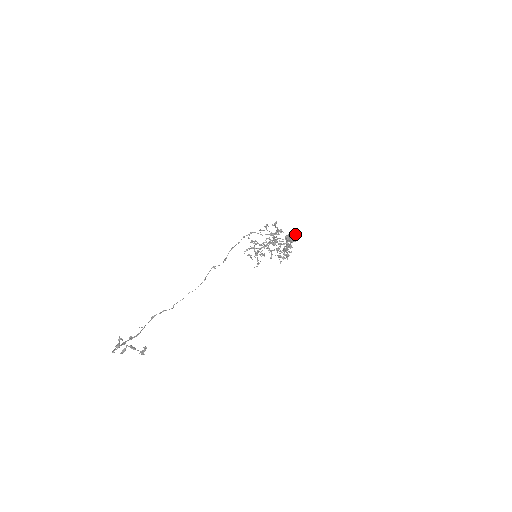
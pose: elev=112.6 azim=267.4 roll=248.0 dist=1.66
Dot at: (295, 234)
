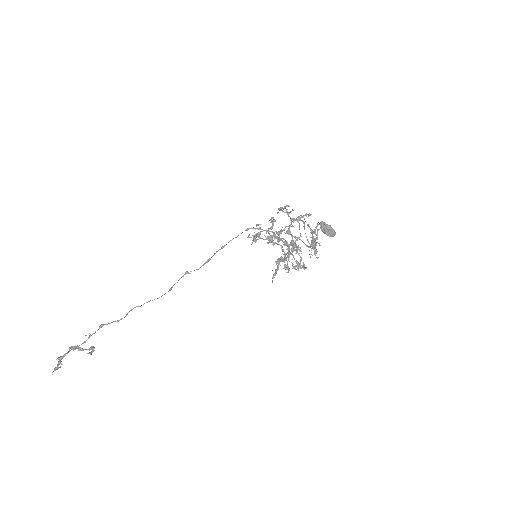
Dot at: (330, 235)
